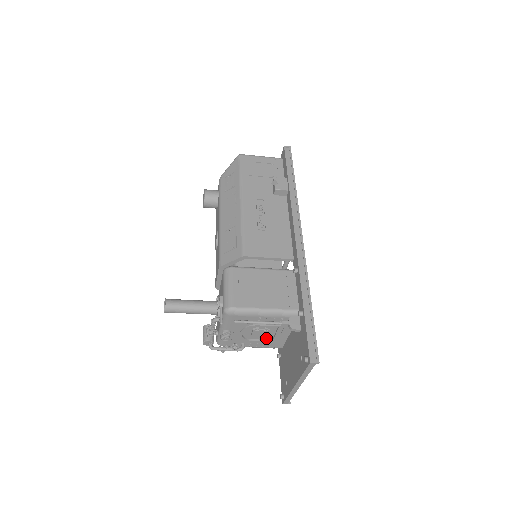
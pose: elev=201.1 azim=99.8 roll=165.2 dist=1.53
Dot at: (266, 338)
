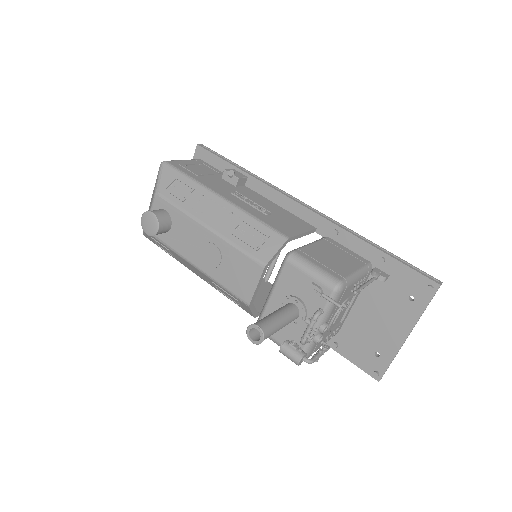
Dot at: (338, 321)
